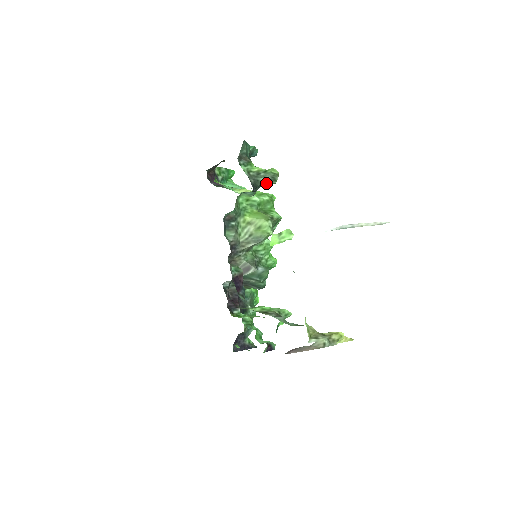
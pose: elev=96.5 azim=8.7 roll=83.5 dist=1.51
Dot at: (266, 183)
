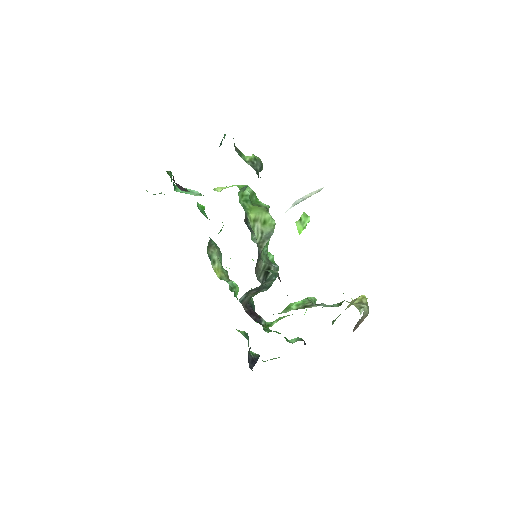
Dot at: occluded
